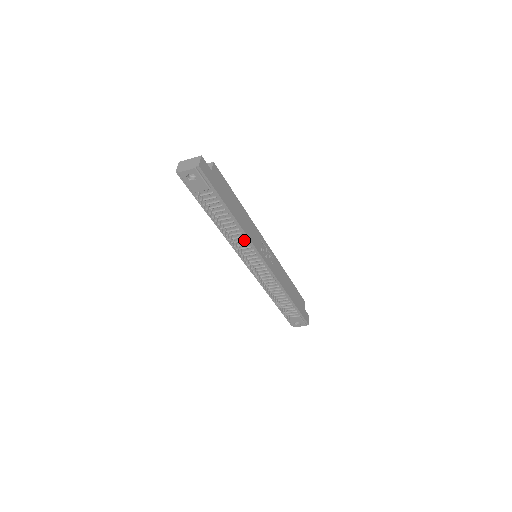
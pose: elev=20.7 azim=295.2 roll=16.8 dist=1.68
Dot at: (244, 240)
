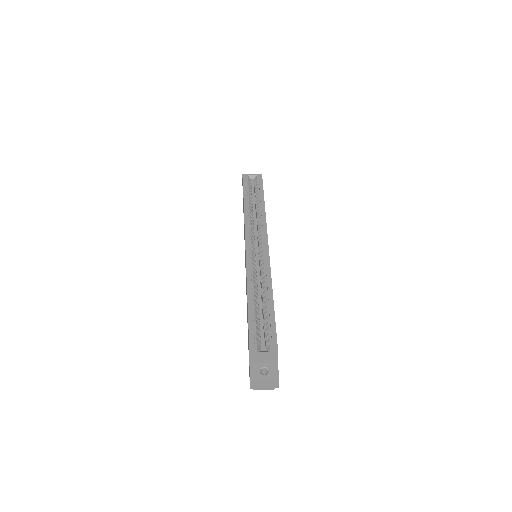
Dot at: occluded
